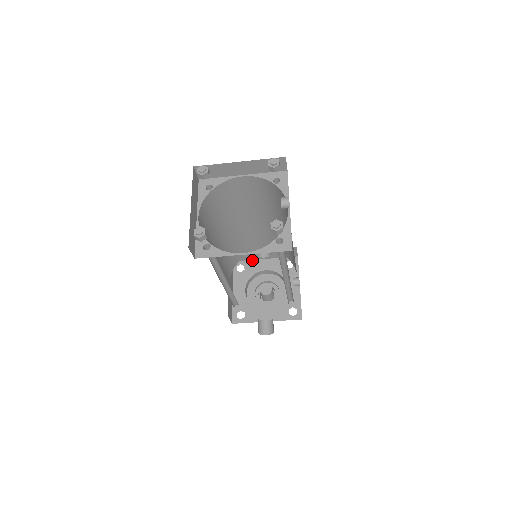
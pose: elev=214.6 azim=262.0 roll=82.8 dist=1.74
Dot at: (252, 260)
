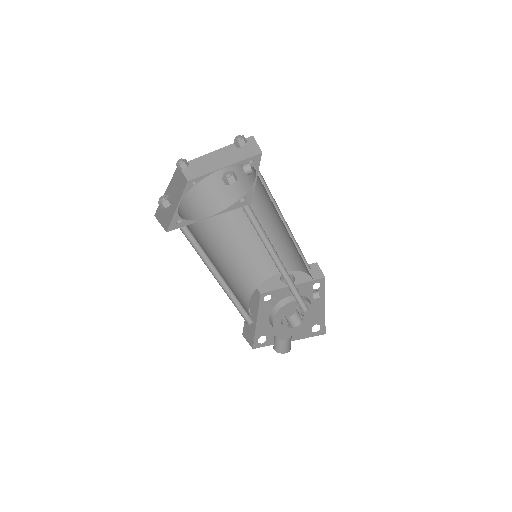
Dot at: (279, 289)
